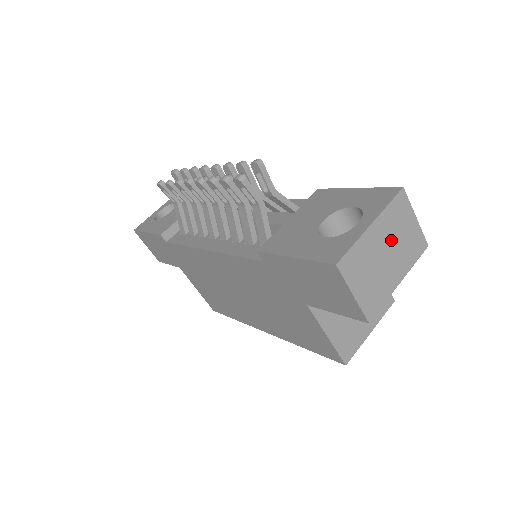
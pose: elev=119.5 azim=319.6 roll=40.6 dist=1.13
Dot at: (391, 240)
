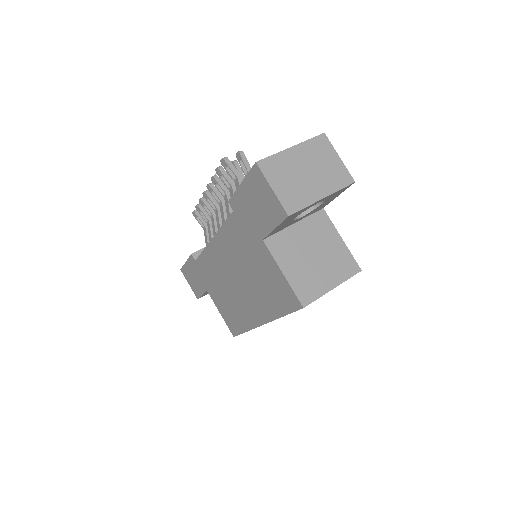
Dot at: (312, 164)
